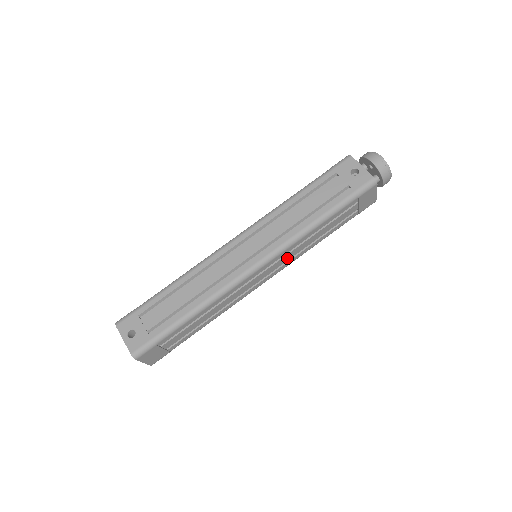
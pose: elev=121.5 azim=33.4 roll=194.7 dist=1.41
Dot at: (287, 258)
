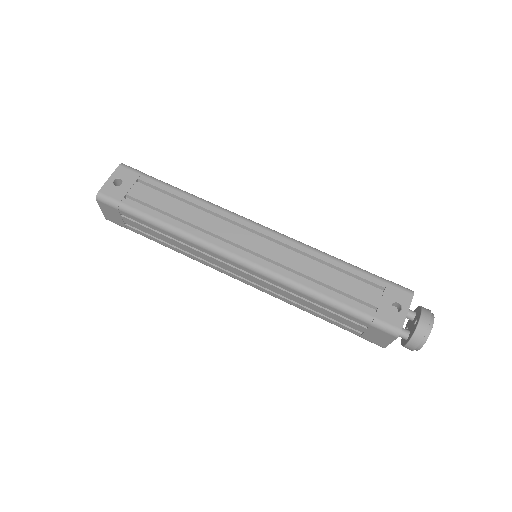
Dot at: (269, 287)
